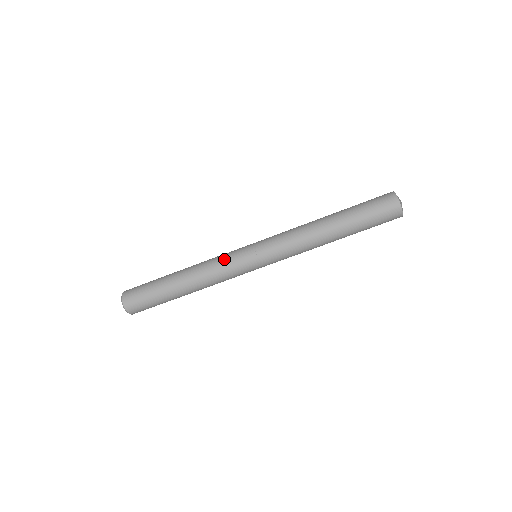
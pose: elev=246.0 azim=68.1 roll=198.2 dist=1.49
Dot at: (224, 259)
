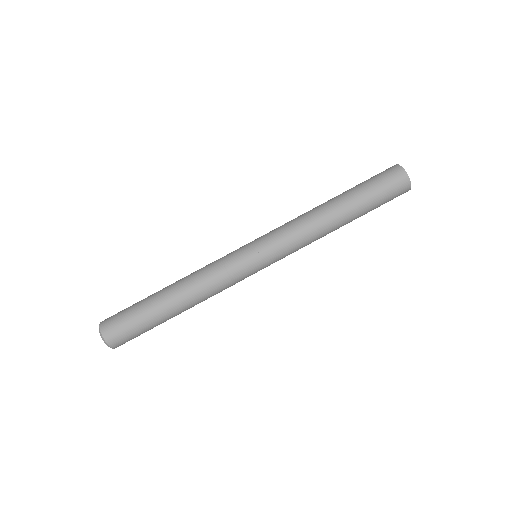
Dot at: (220, 262)
